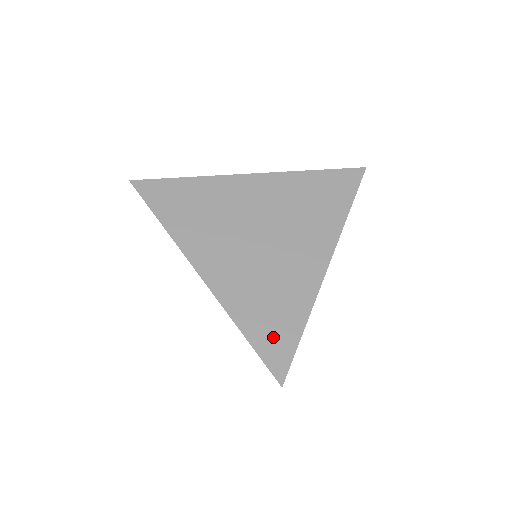
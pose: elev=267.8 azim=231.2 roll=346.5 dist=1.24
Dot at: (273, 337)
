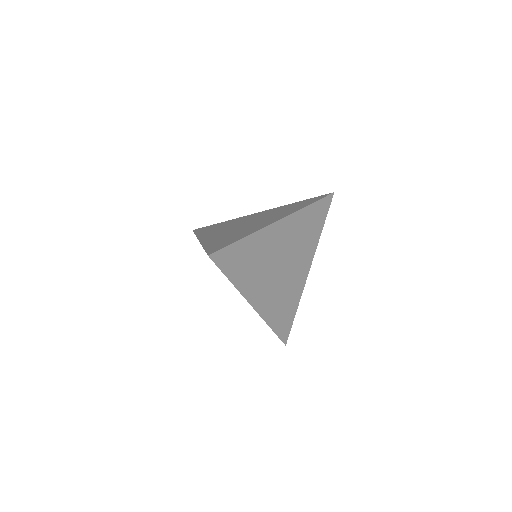
Dot at: (220, 245)
